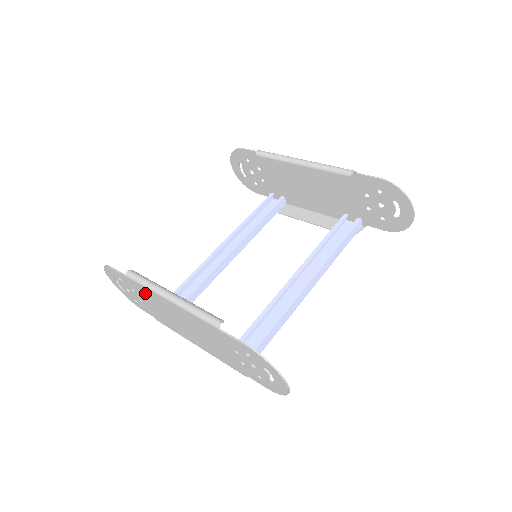
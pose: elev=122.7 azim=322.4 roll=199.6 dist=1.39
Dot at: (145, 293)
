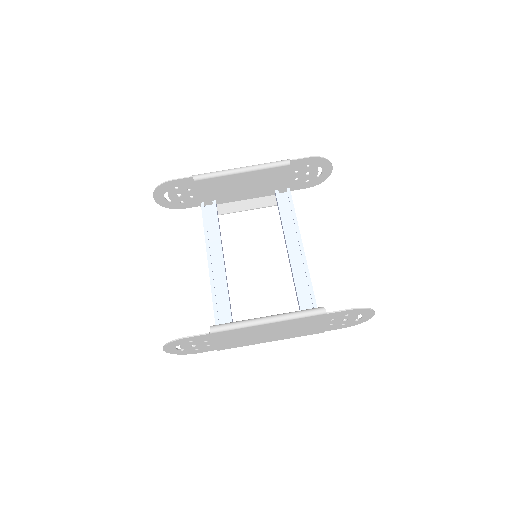
Dot at: (230, 334)
